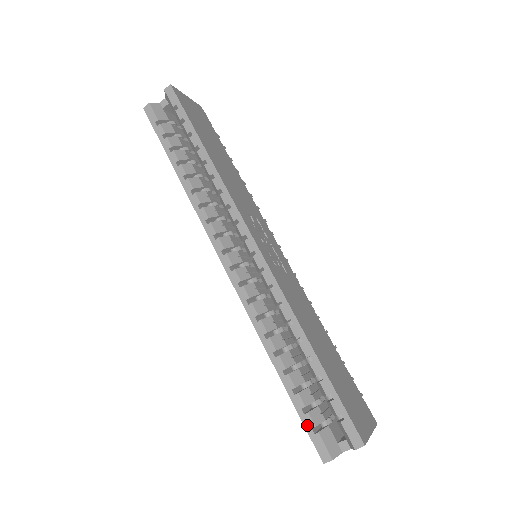
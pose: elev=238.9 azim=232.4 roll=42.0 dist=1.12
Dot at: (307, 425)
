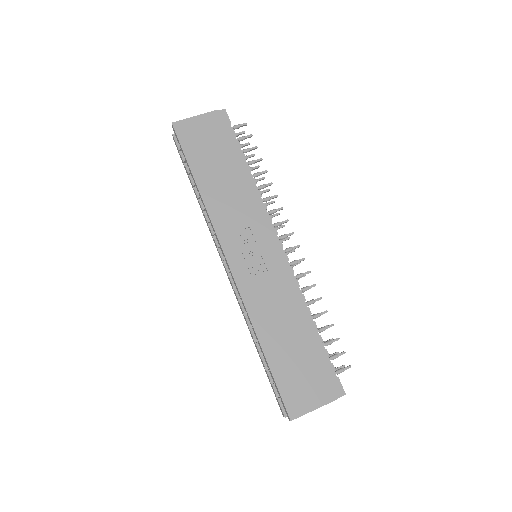
Dot at: (273, 391)
